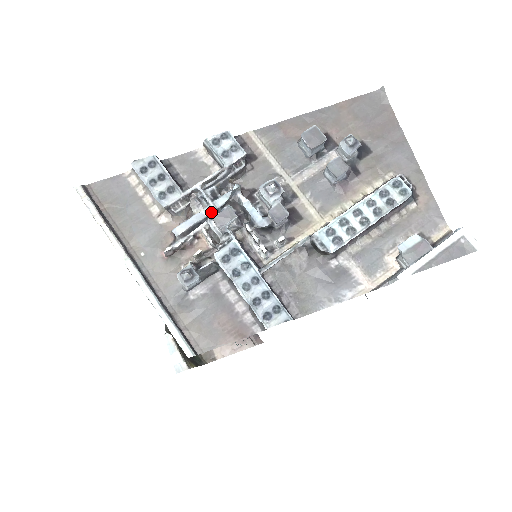
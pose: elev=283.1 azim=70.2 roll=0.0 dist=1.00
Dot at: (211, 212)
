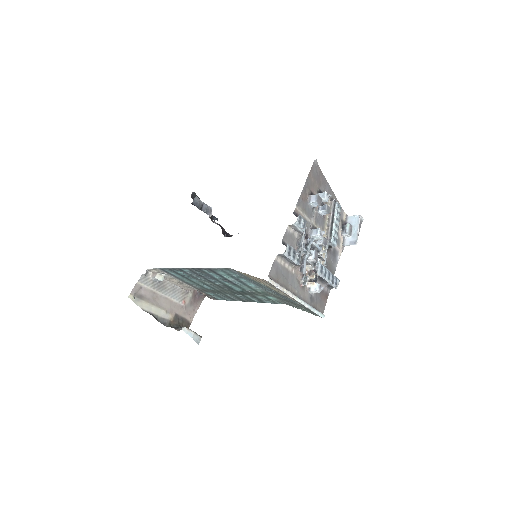
Dot at: (309, 256)
